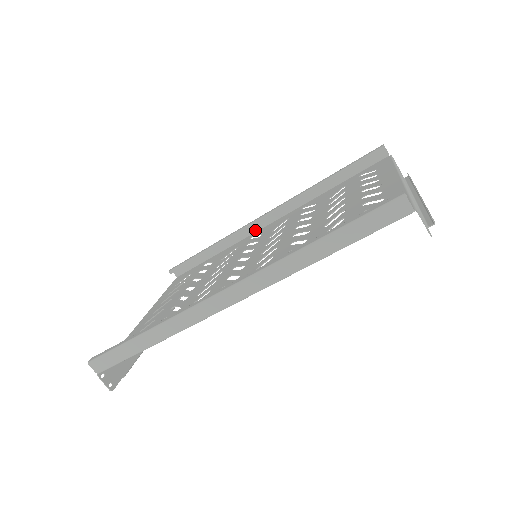
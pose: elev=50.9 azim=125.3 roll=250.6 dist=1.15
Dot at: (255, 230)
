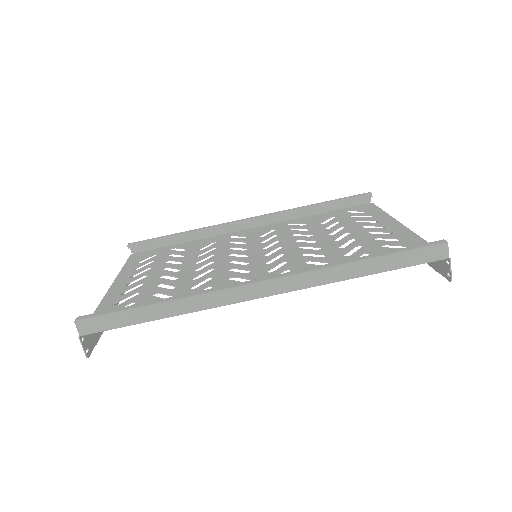
Dot at: (232, 230)
